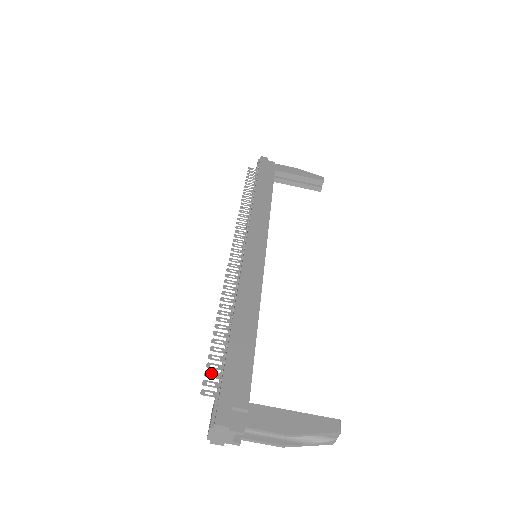
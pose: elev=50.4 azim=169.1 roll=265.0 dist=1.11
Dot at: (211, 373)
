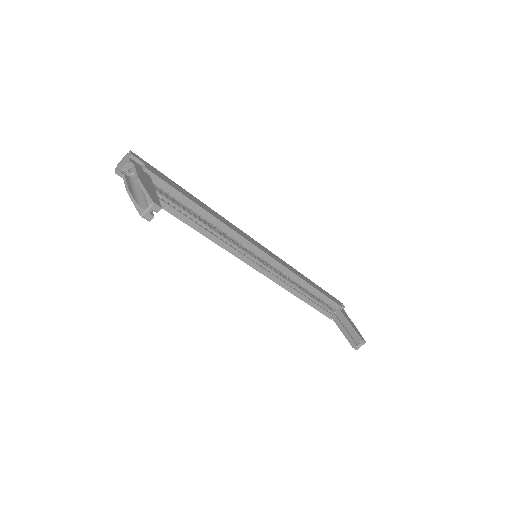
Dot at: occluded
